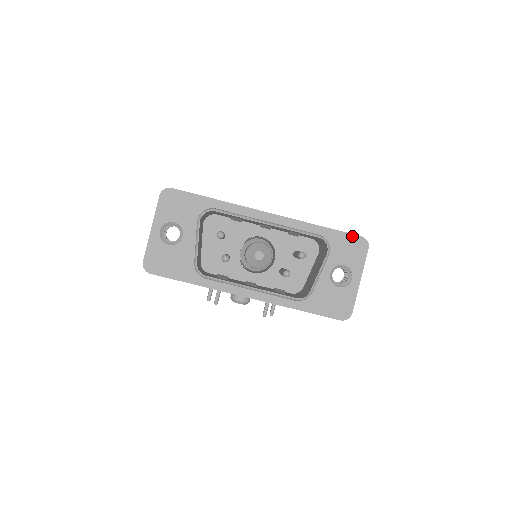
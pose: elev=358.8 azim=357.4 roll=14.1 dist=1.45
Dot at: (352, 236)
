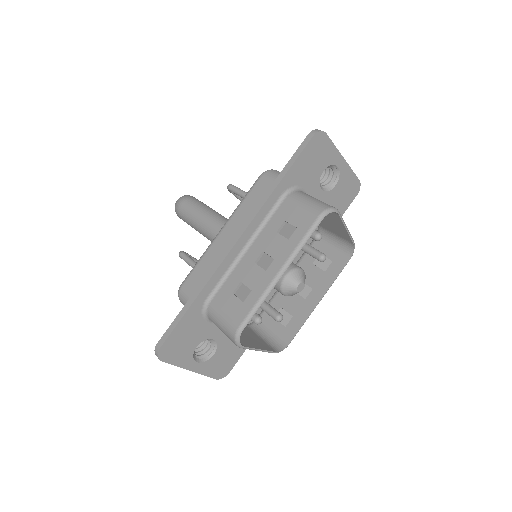
Dot at: (307, 148)
